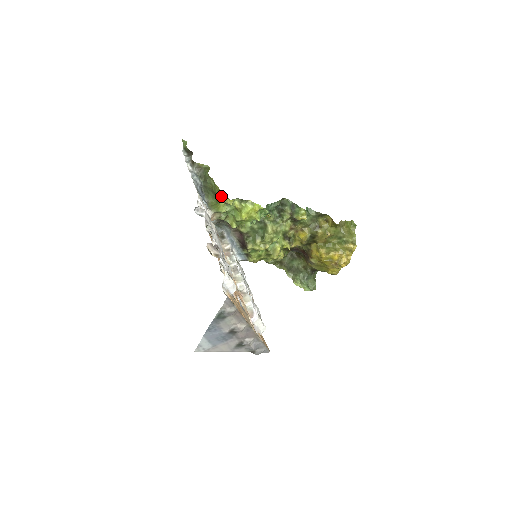
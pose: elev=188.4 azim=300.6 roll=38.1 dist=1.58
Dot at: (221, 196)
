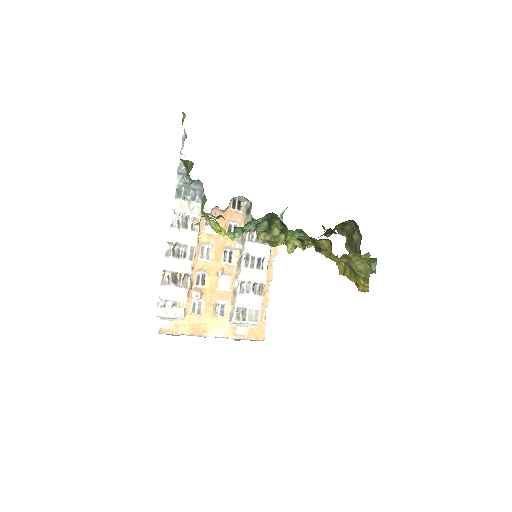
Dot at: occluded
